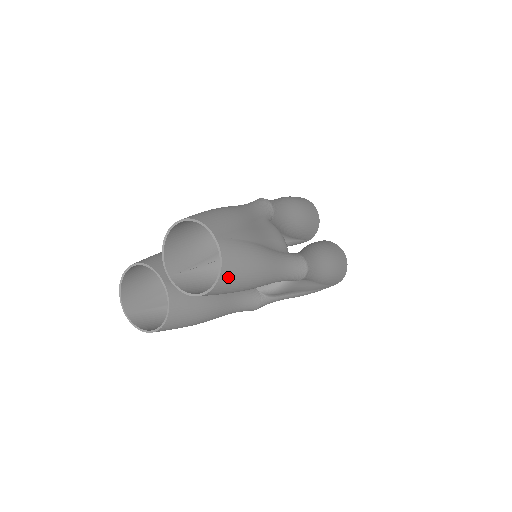
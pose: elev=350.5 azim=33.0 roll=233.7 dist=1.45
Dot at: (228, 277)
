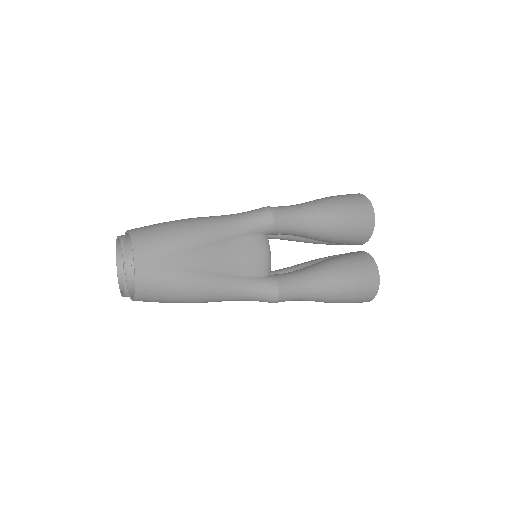
Dot at: (146, 297)
